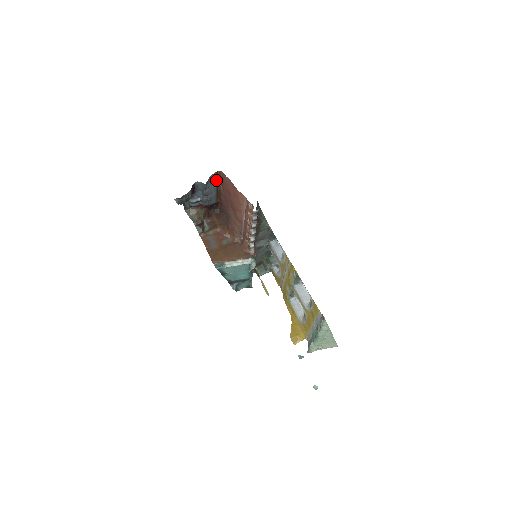
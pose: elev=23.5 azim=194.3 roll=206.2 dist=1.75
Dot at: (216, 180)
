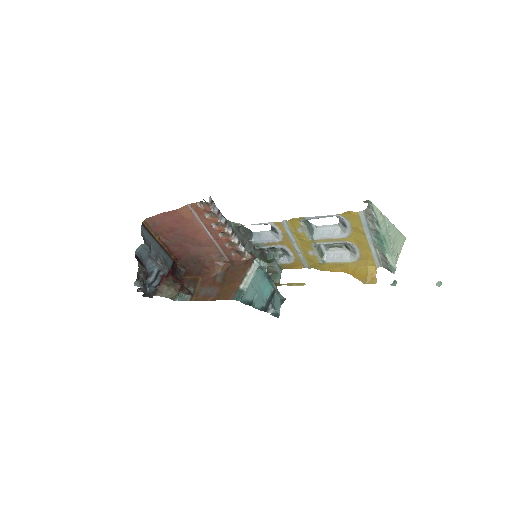
Dot at: (150, 235)
